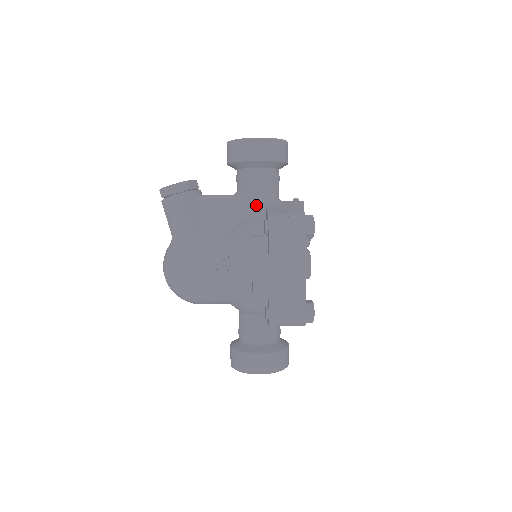
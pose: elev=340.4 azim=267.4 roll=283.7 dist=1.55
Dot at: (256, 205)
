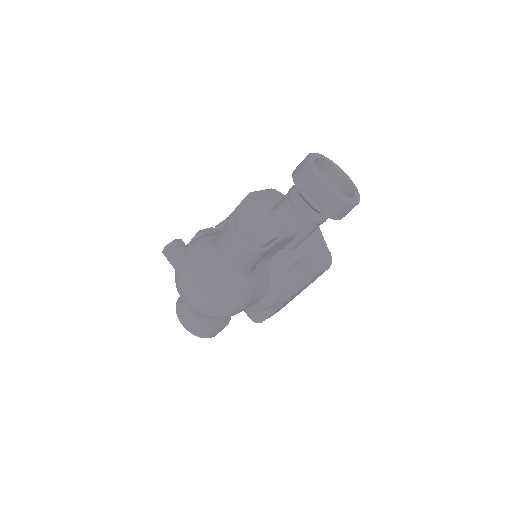
Dot at: occluded
